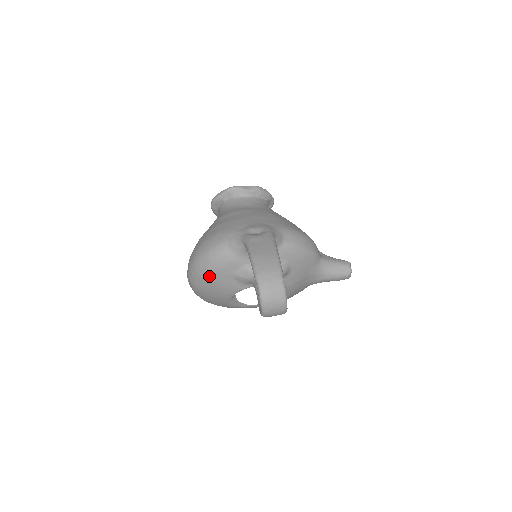
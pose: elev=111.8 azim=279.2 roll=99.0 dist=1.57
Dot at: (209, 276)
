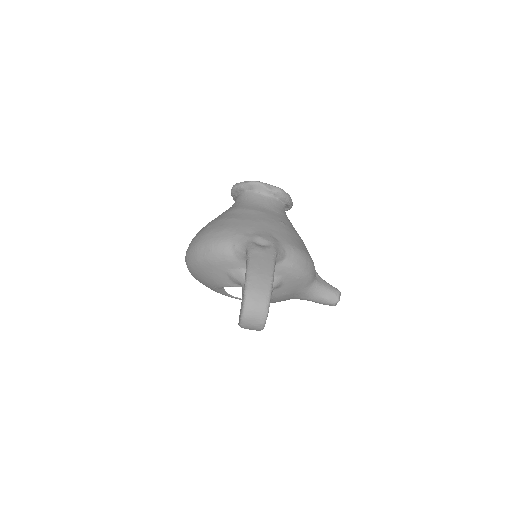
Dot at: (205, 265)
